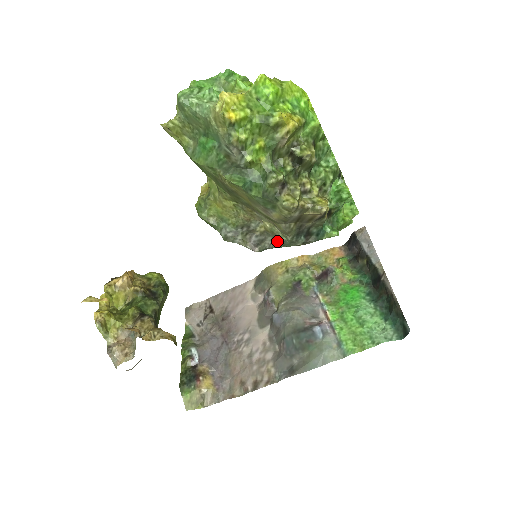
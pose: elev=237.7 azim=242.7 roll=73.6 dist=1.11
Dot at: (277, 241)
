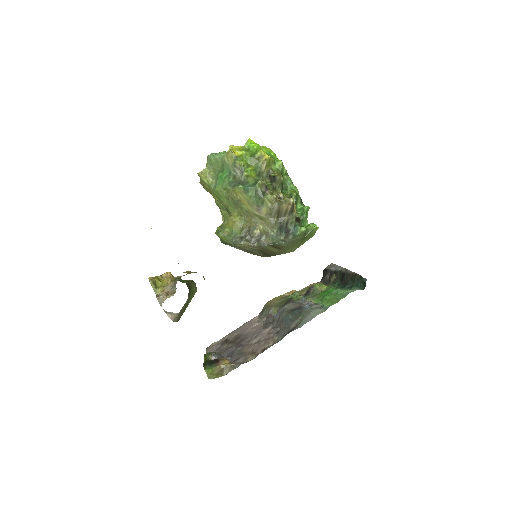
Dot at: (268, 238)
